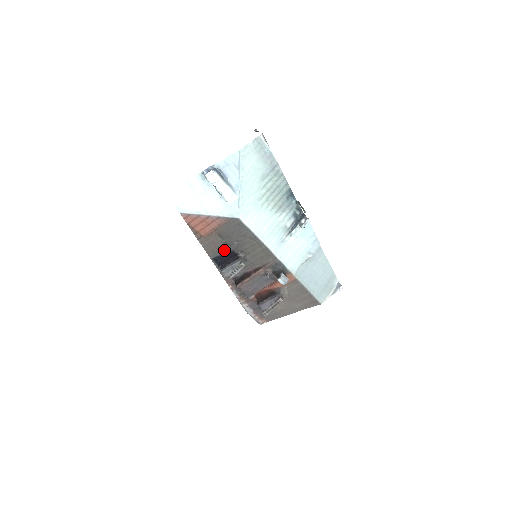
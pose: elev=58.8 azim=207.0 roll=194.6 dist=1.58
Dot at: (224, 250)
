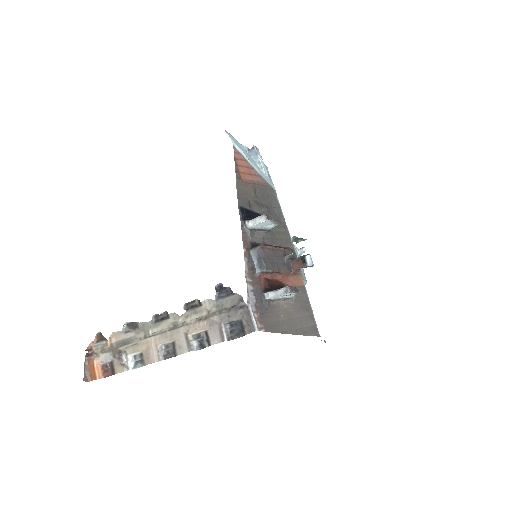
Dot at: (252, 208)
